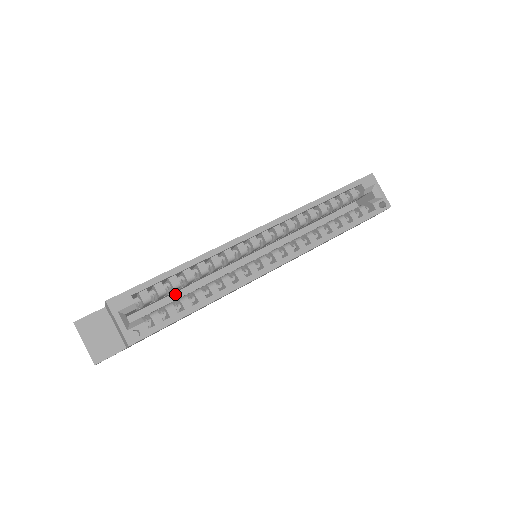
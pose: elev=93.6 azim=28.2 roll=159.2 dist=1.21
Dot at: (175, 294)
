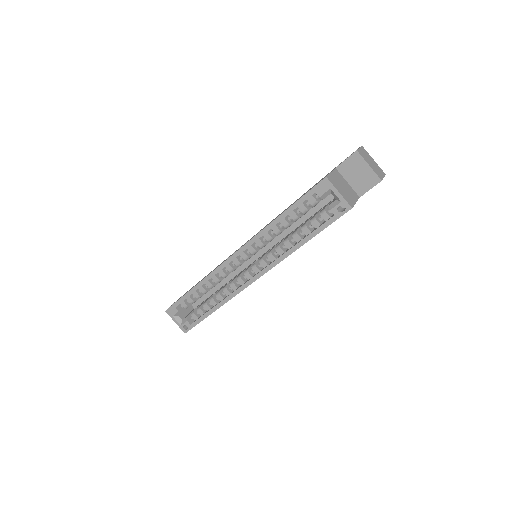
Dot at: (212, 288)
